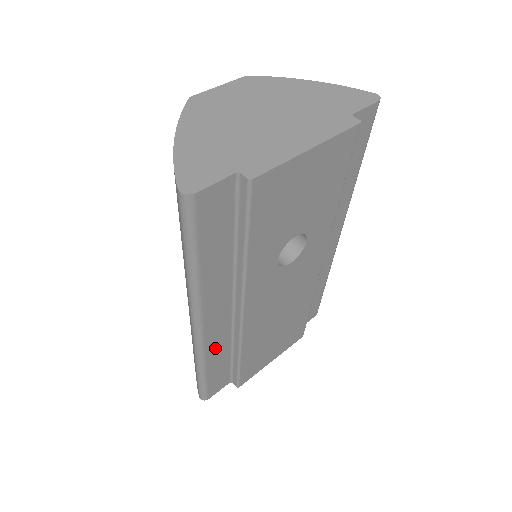
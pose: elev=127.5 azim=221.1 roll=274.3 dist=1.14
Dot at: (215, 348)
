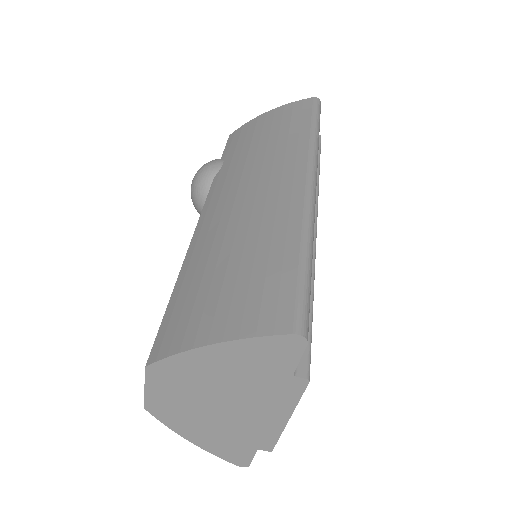
Dot at: occluded
